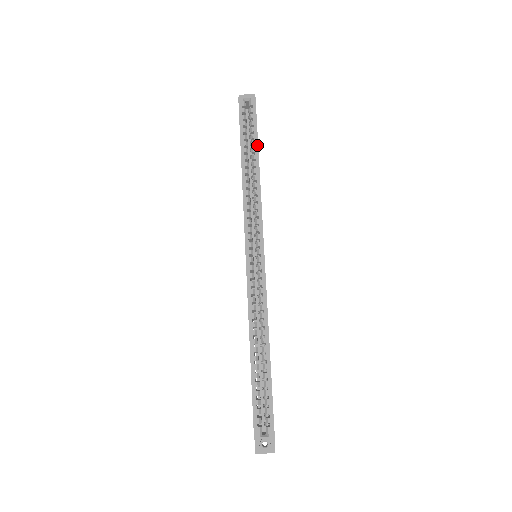
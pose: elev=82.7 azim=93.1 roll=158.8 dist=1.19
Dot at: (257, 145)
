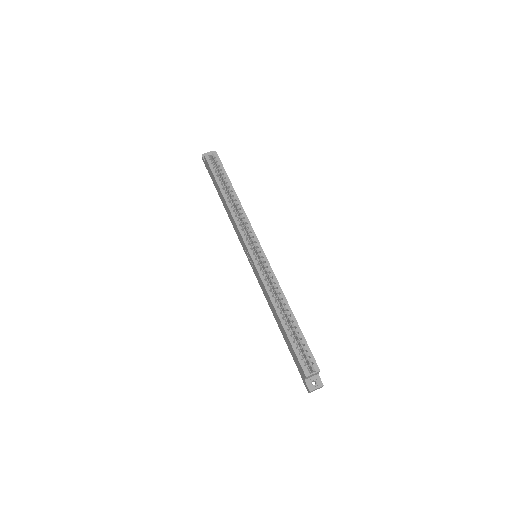
Dot at: (229, 181)
